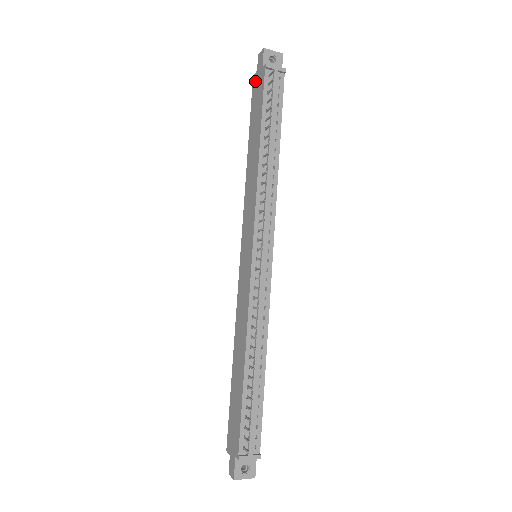
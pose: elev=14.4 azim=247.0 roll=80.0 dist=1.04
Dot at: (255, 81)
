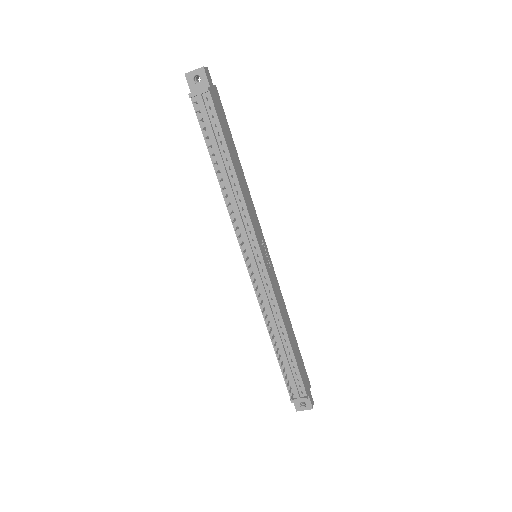
Dot at: occluded
